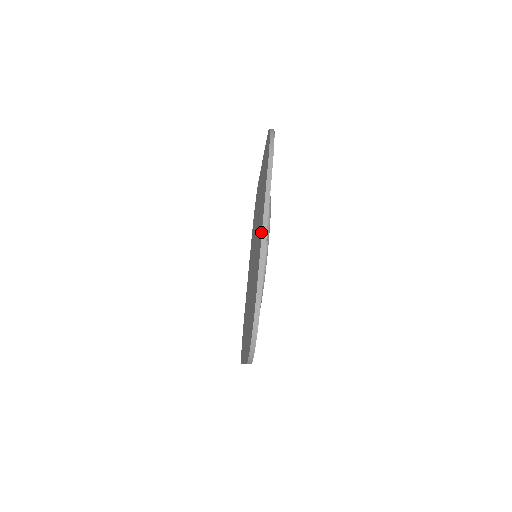
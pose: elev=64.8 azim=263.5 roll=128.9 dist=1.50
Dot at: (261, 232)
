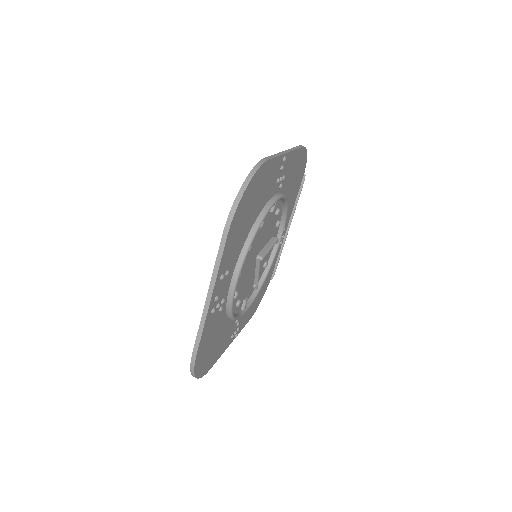
Dot at: occluded
